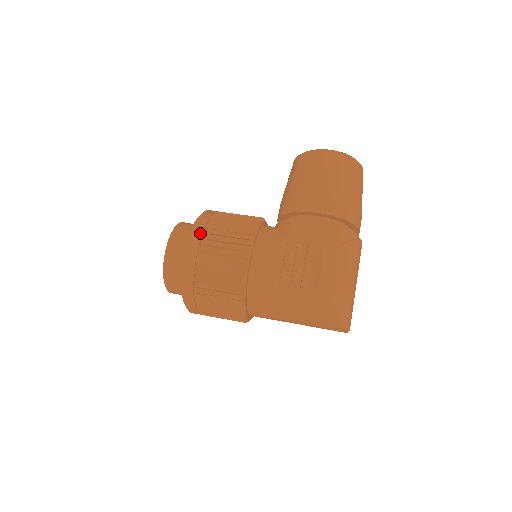
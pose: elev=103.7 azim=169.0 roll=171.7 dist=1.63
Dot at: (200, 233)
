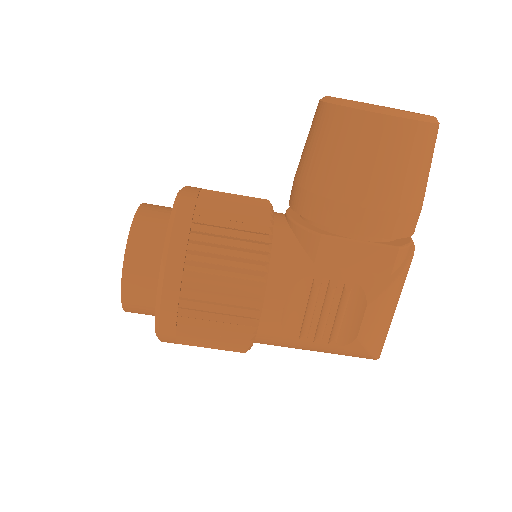
Dot at: (178, 276)
